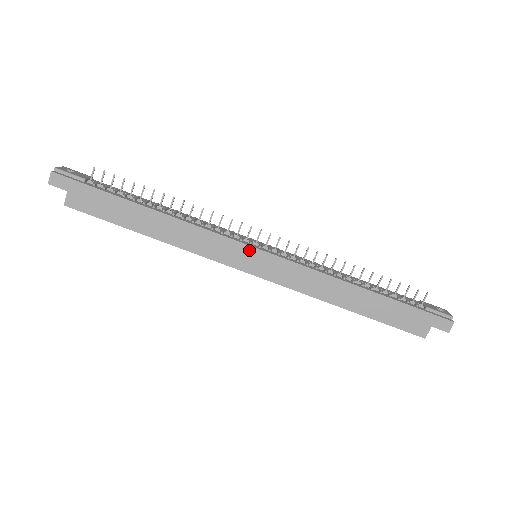
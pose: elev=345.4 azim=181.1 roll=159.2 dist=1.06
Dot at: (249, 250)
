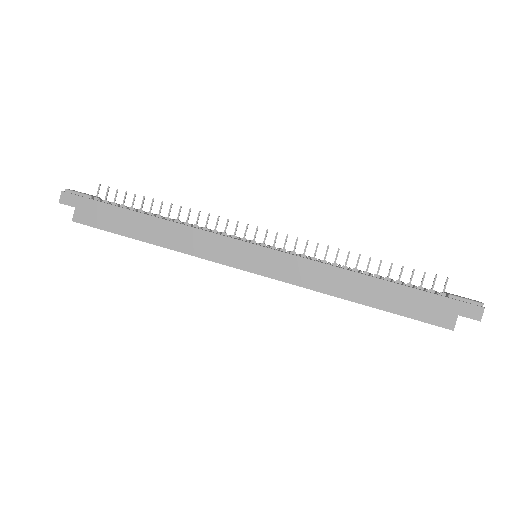
Dot at: (246, 247)
